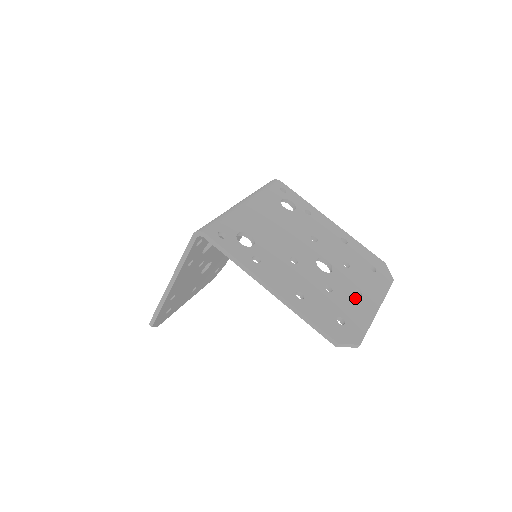
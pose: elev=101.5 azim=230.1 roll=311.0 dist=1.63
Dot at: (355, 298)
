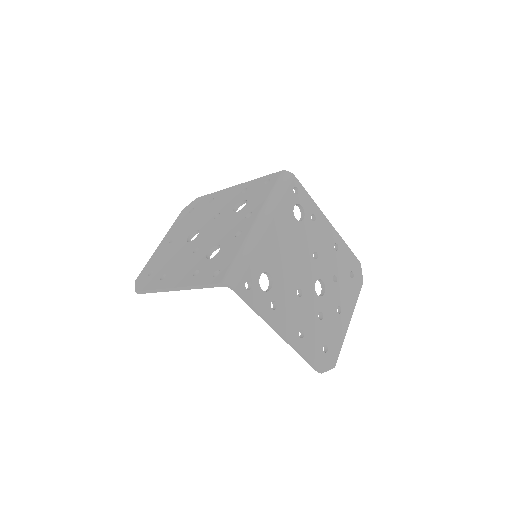
Dot at: (337, 318)
